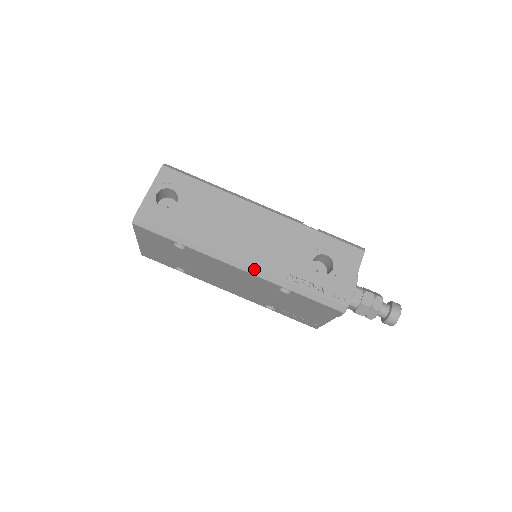
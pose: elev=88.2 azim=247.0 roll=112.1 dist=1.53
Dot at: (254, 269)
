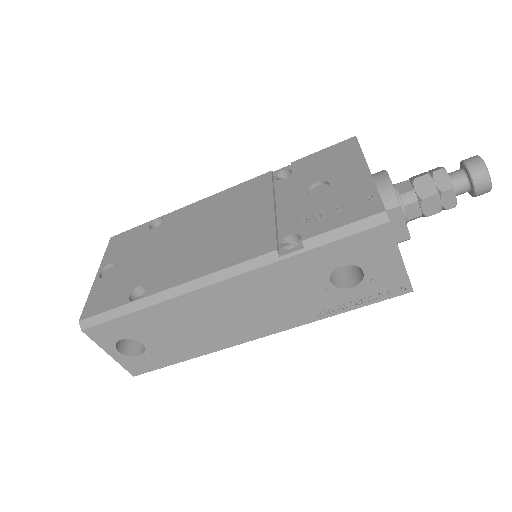
Dot at: occluded
